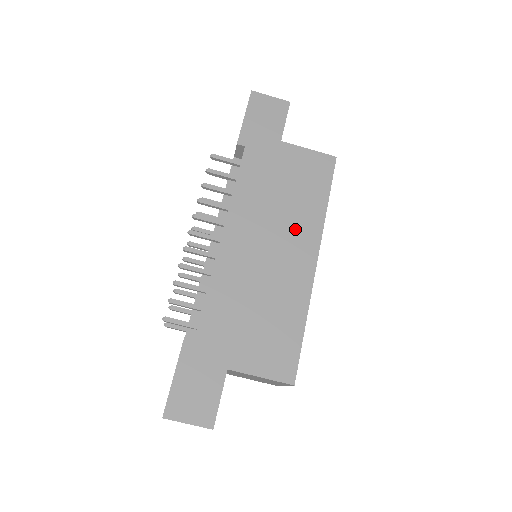
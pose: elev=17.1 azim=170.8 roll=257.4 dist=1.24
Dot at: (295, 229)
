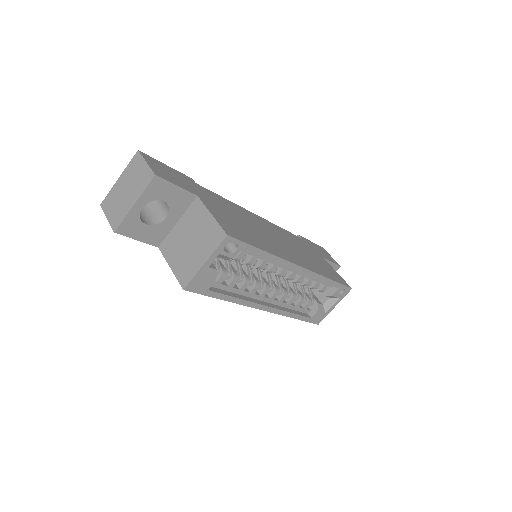
Dot at: (300, 256)
